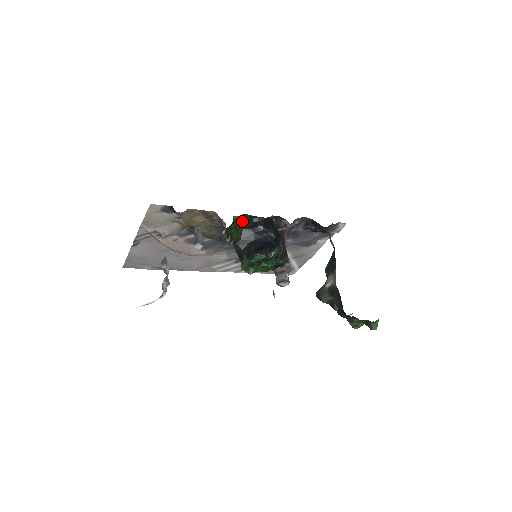
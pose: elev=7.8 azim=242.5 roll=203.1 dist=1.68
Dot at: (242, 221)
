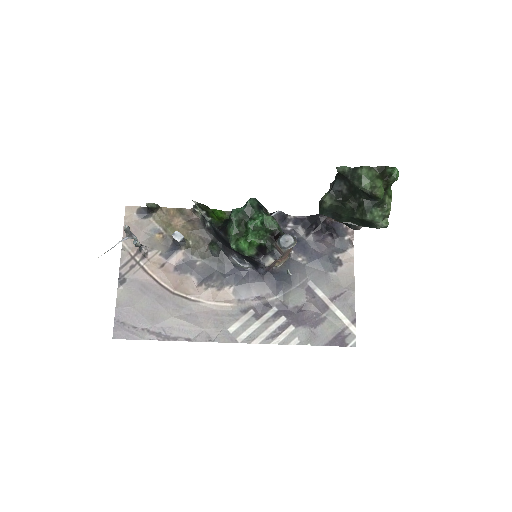
Dot at: (224, 219)
